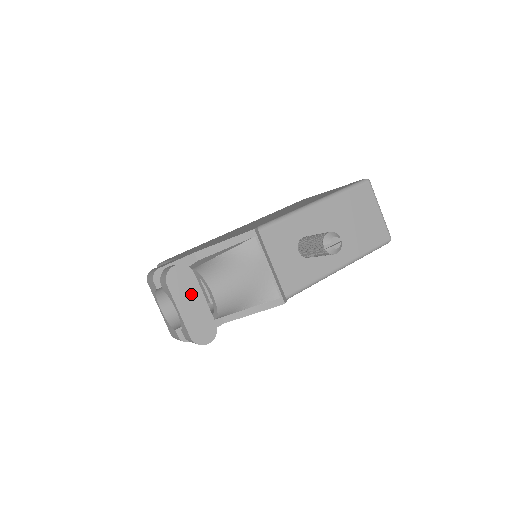
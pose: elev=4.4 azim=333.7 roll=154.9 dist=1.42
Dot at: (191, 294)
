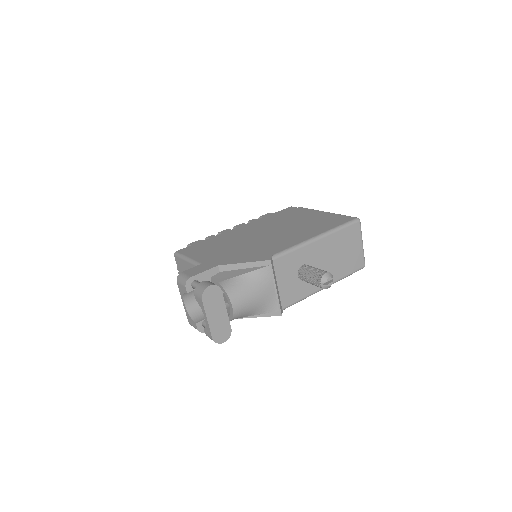
Dot at: (218, 307)
